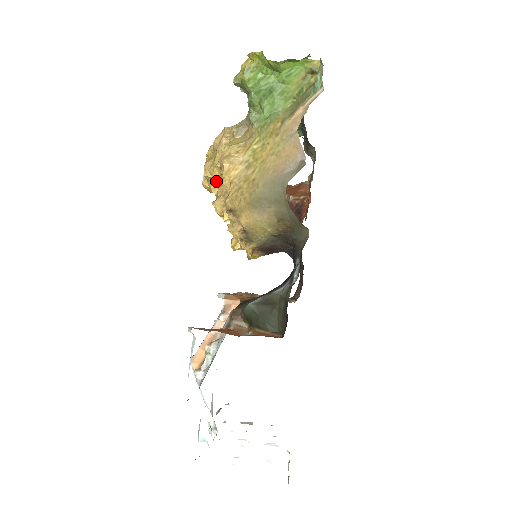
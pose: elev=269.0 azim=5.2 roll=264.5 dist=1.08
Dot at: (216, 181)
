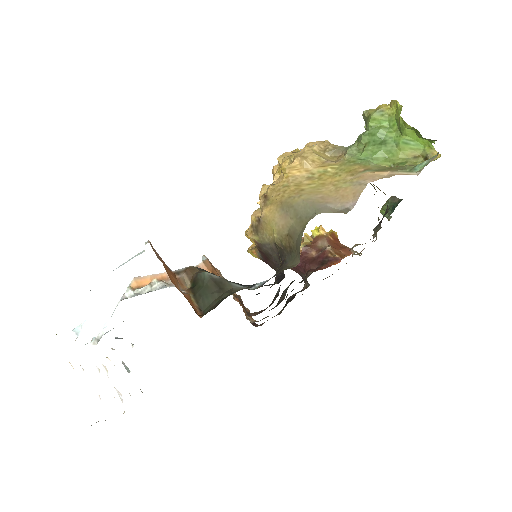
Dot at: (282, 171)
